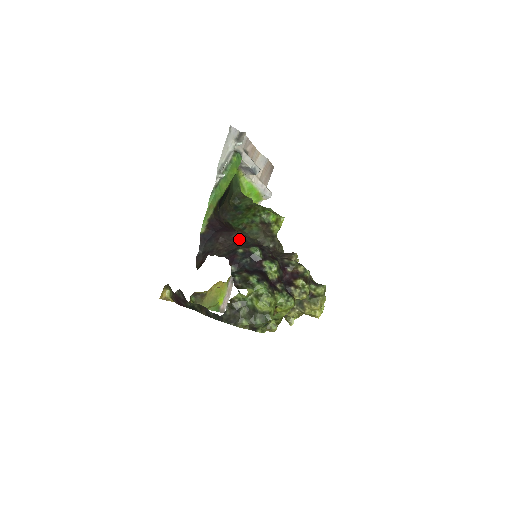
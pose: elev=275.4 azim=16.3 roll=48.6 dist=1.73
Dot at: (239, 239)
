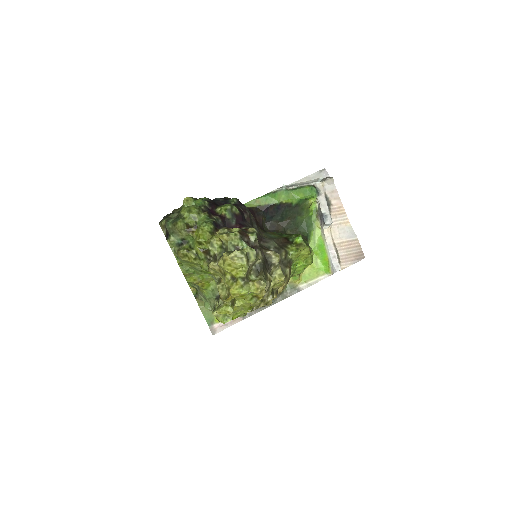
Dot at: occluded
